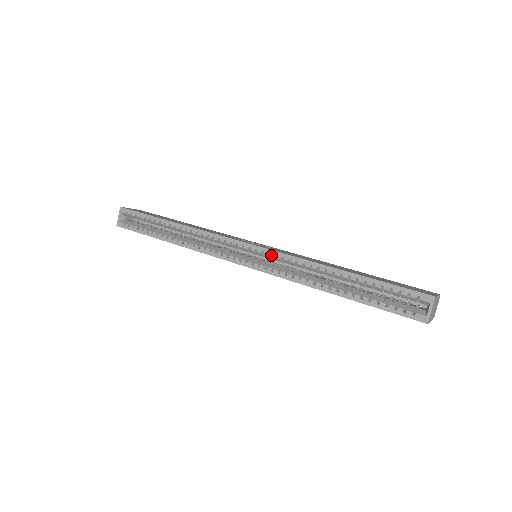
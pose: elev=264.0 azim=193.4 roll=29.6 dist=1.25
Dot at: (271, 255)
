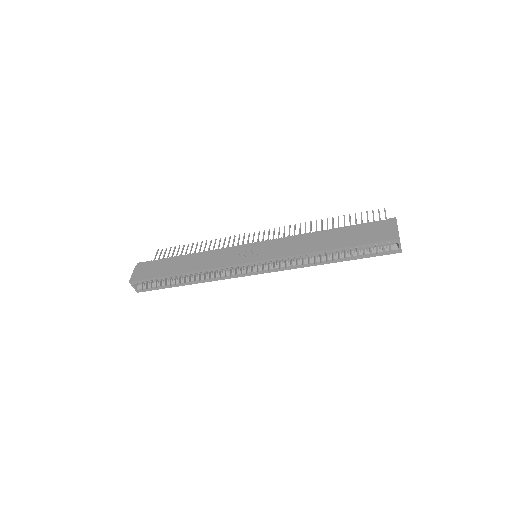
Dot at: occluded
